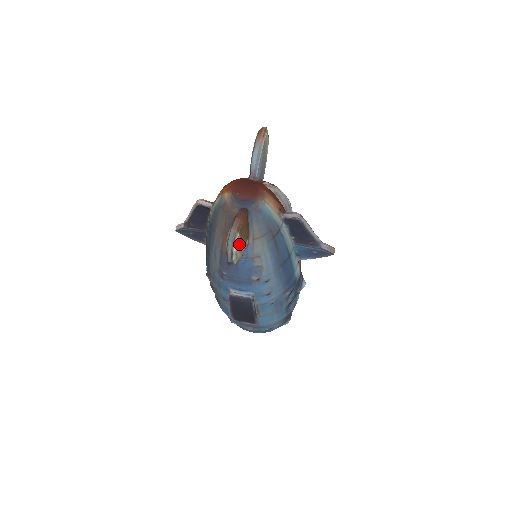
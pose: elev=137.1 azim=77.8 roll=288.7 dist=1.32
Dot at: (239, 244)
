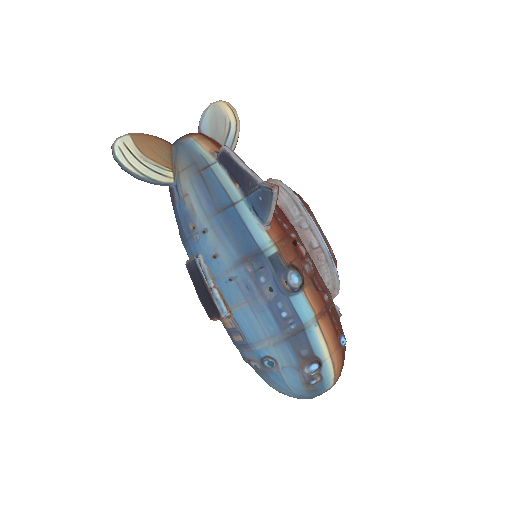
Dot at: (131, 148)
